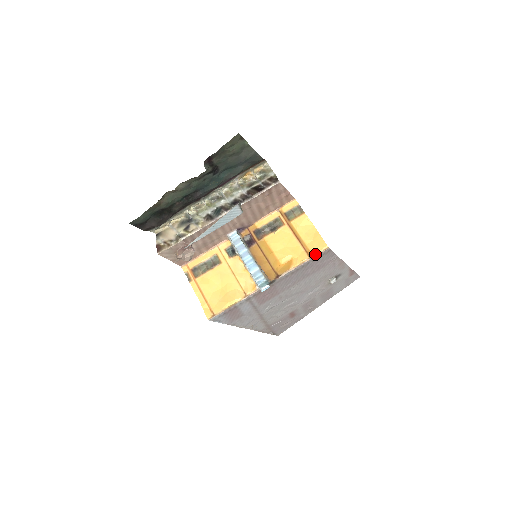
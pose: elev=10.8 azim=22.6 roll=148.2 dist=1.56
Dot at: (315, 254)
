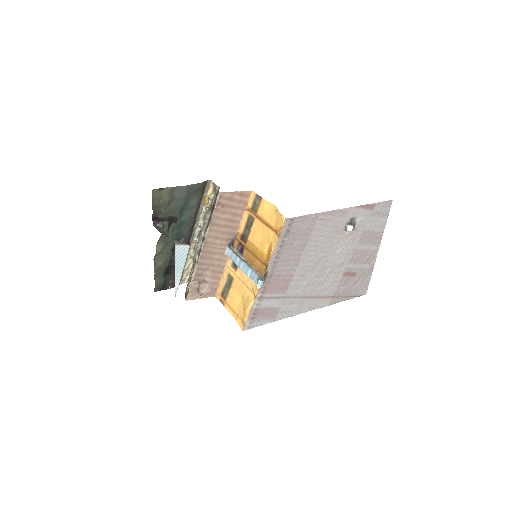
Dot at: (280, 231)
